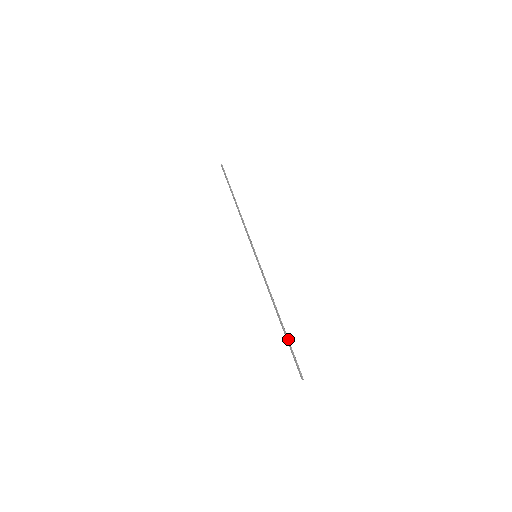
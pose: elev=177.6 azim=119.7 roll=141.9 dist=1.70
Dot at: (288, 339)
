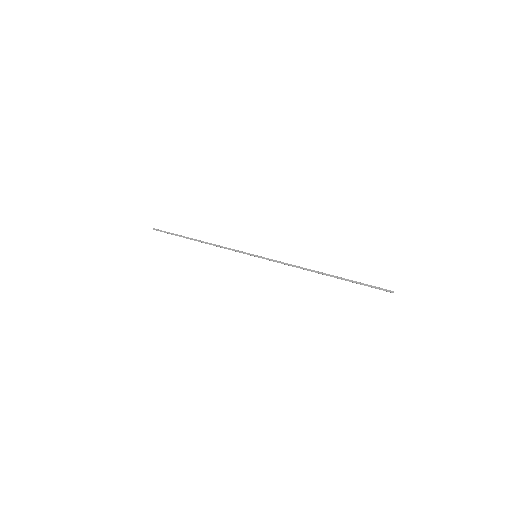
Dot at: occluded
